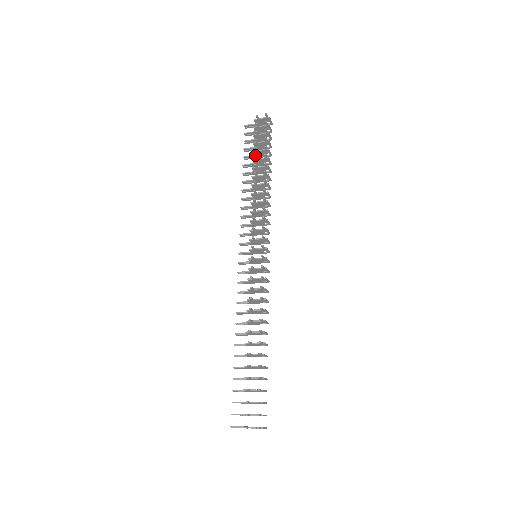
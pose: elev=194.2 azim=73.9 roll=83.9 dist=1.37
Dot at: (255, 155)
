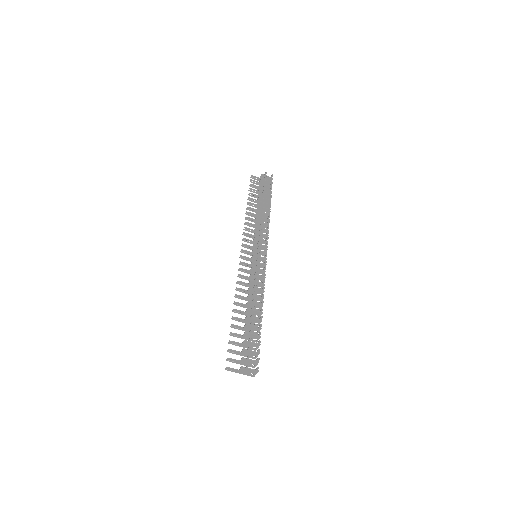
Dot at: (264, 194)
